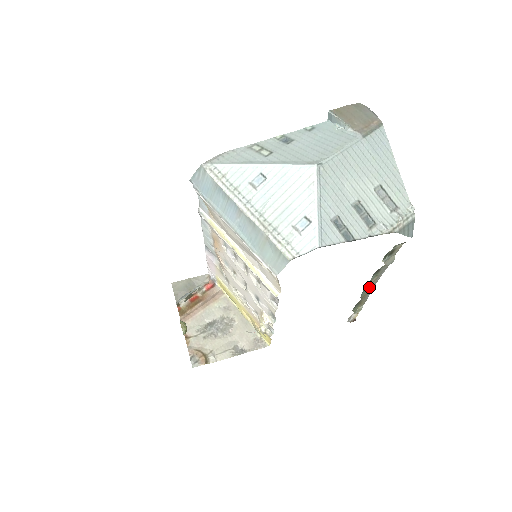
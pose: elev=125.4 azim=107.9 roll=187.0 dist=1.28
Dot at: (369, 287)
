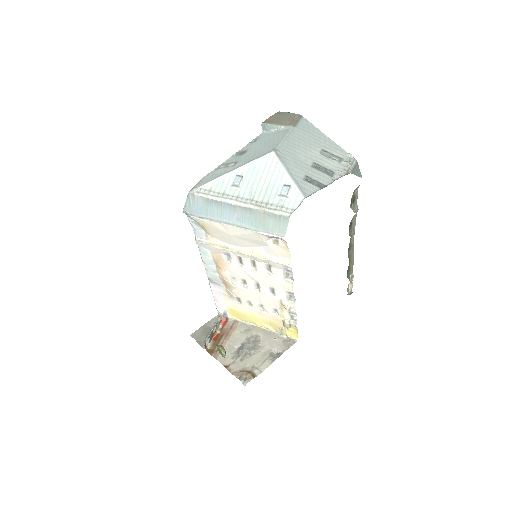
Dot at: (350, 247)
